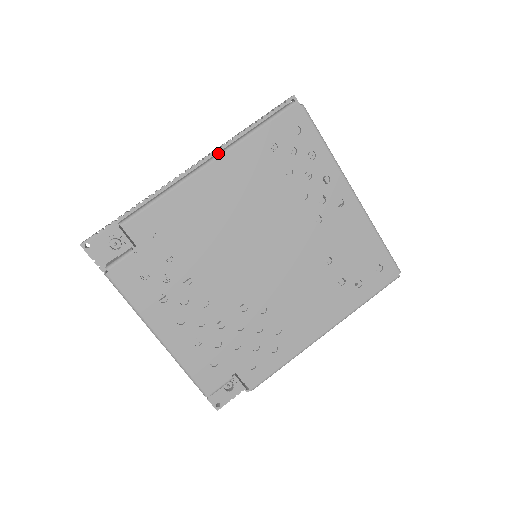
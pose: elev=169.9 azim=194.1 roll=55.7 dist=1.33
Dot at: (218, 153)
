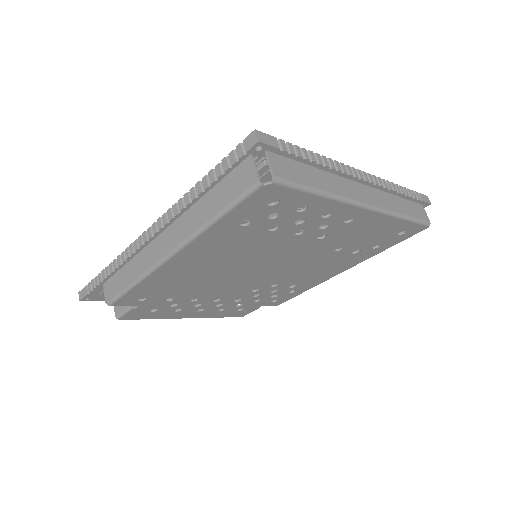
Dot at: (175, 244)
